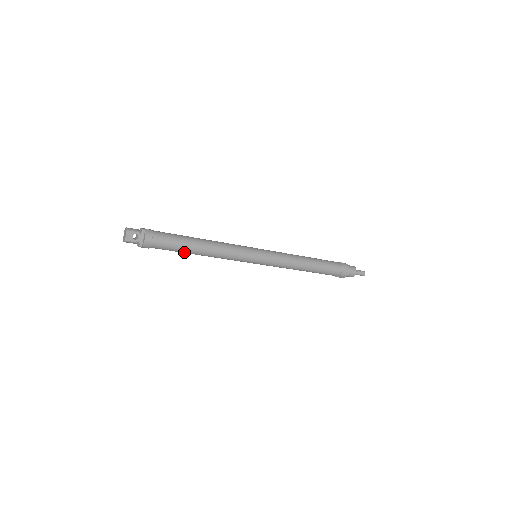
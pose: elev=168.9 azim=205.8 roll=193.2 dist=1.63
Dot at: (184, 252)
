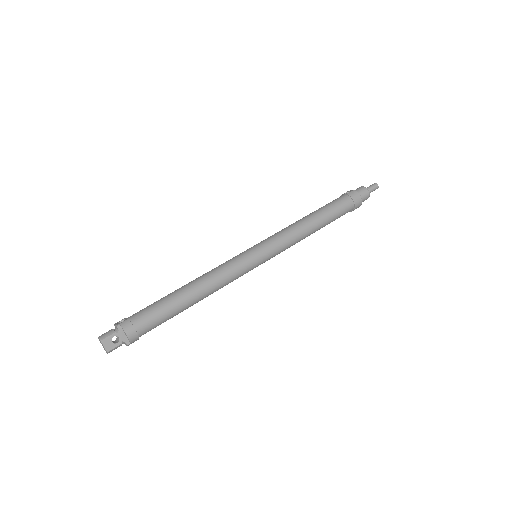
Dot at: occluded
